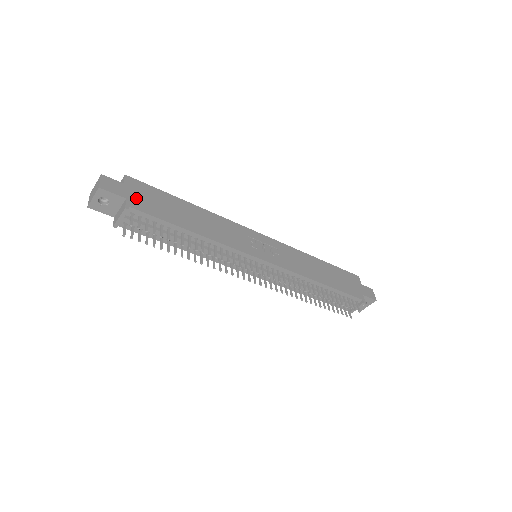
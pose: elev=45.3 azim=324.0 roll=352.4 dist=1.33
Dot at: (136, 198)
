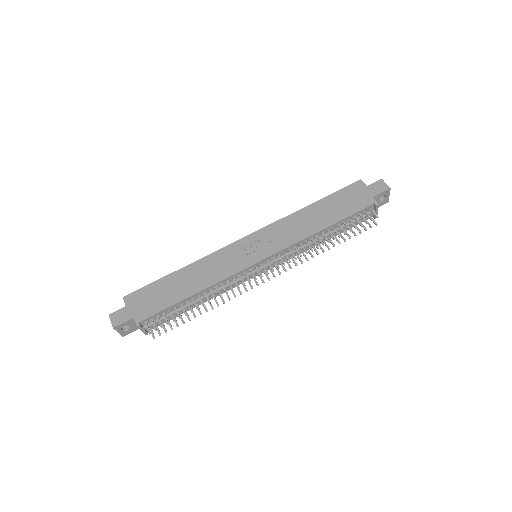
Dot at: (139, 310)
